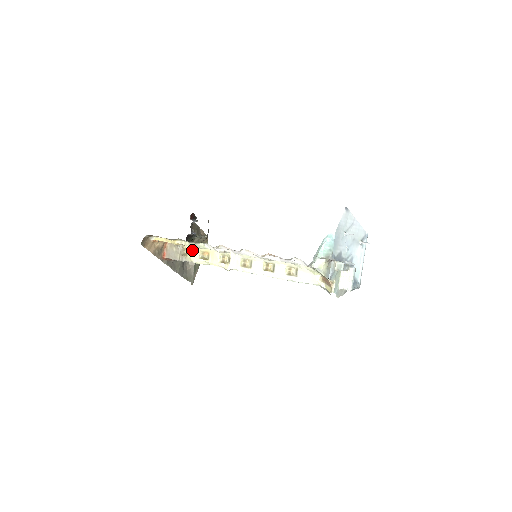
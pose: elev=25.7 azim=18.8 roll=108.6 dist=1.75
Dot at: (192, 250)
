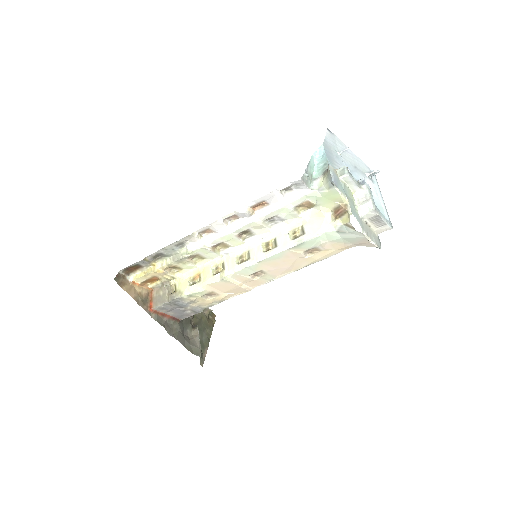
Dot at: (180, 281)
